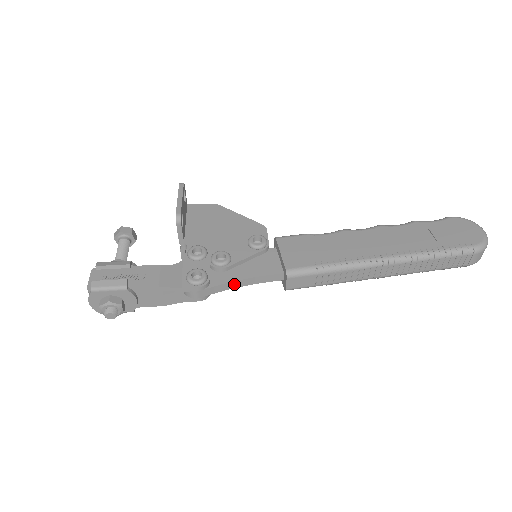
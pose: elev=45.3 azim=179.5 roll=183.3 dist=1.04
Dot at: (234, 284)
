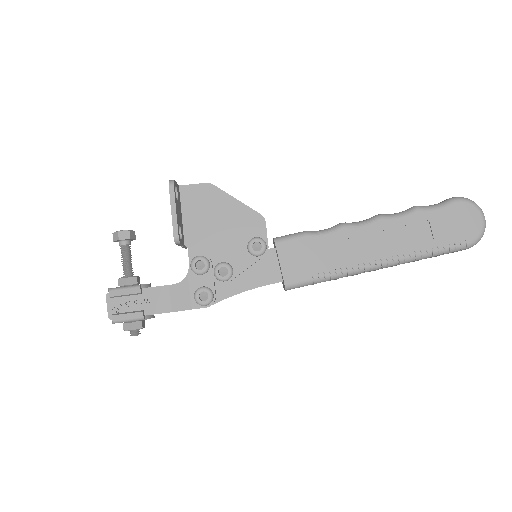
Dot at: occluded
